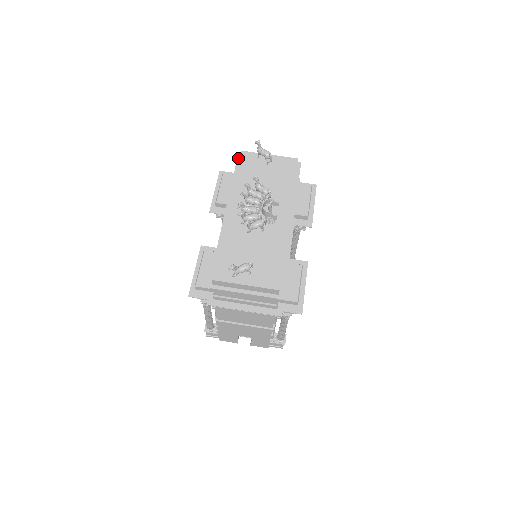
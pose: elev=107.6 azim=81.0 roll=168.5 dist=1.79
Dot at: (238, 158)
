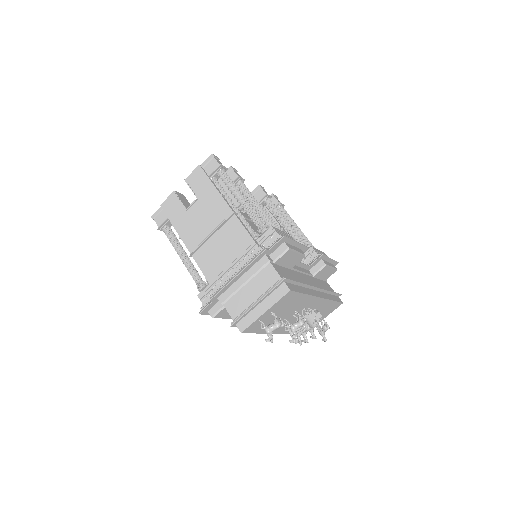
Dot at: occluded
